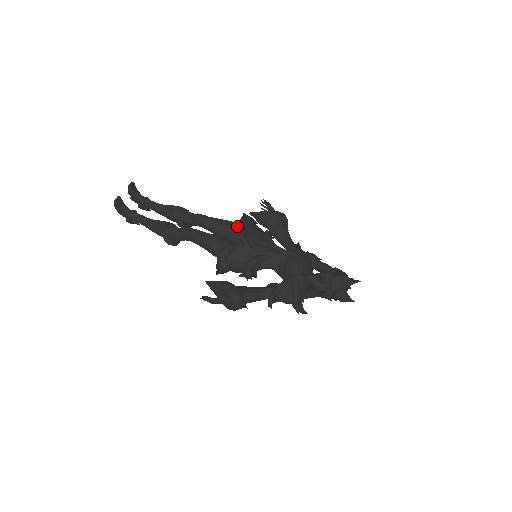
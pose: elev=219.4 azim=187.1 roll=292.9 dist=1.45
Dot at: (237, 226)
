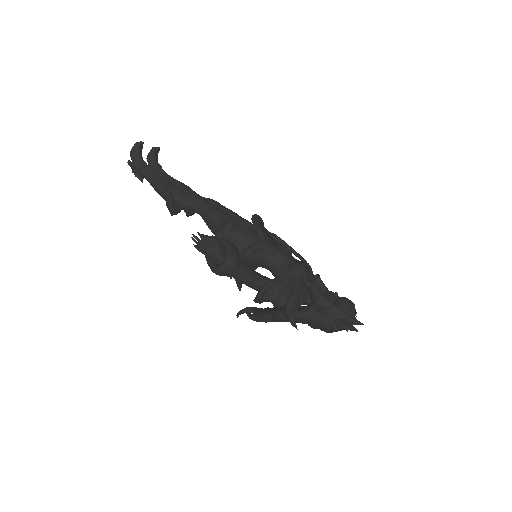
Dot at: (252, 215)
